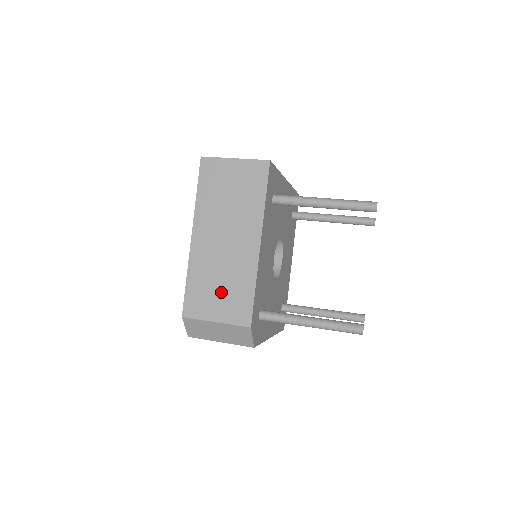
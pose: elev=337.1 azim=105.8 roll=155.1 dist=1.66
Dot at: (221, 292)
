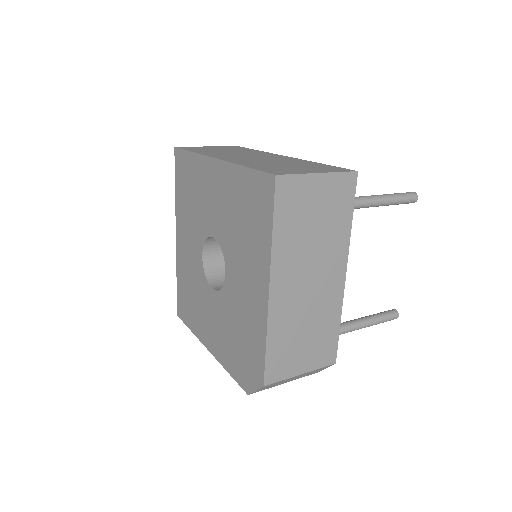
Dot at: (306, 341)
